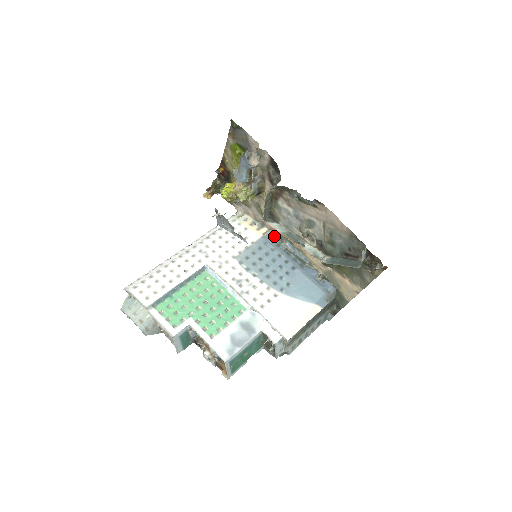
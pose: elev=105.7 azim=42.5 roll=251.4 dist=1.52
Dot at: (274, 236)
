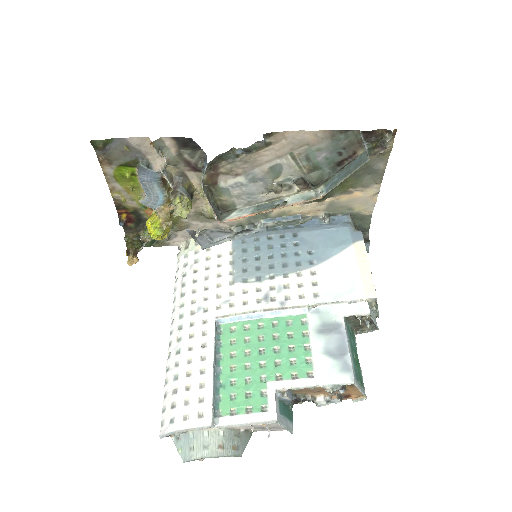
Dot at: (242, 228)
